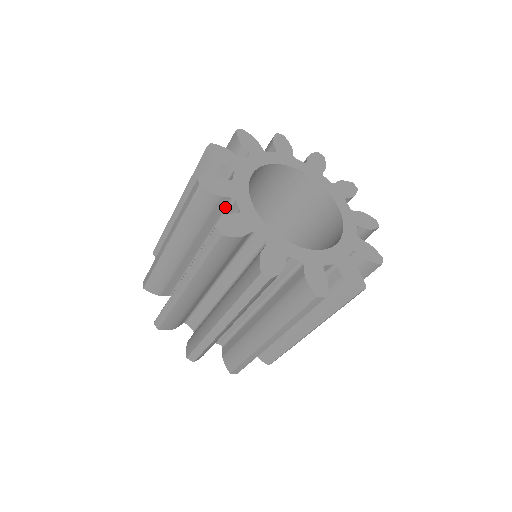
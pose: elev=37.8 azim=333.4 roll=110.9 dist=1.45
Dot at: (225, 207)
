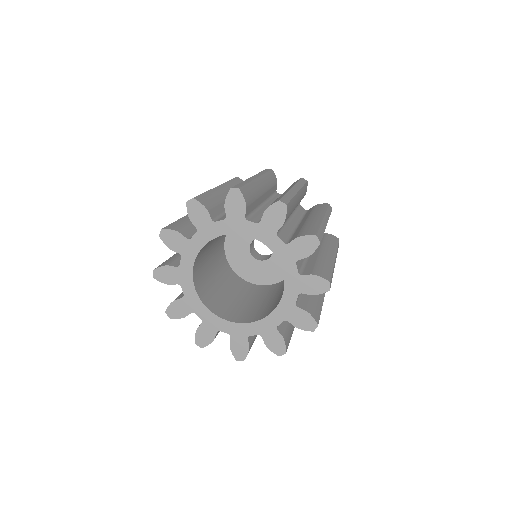
Dot at: occluded
